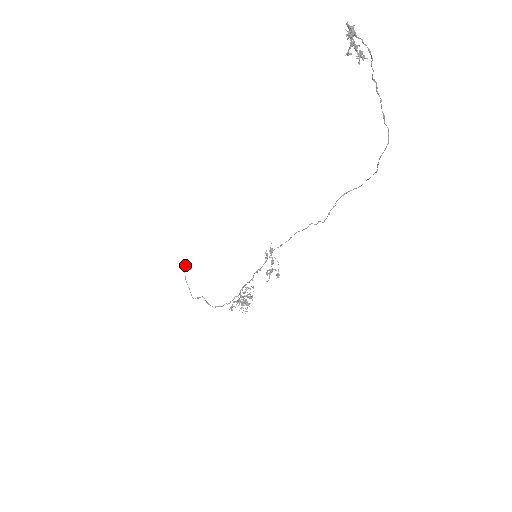
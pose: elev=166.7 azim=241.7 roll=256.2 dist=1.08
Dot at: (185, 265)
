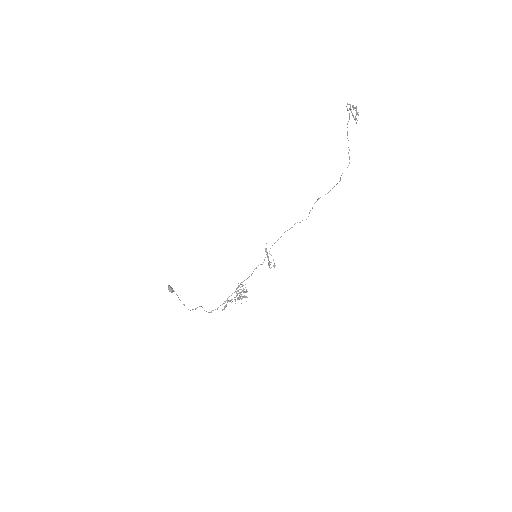
Dot at: (170, 289)
